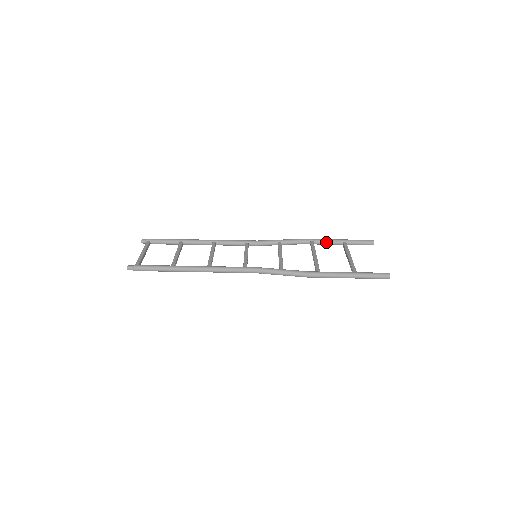
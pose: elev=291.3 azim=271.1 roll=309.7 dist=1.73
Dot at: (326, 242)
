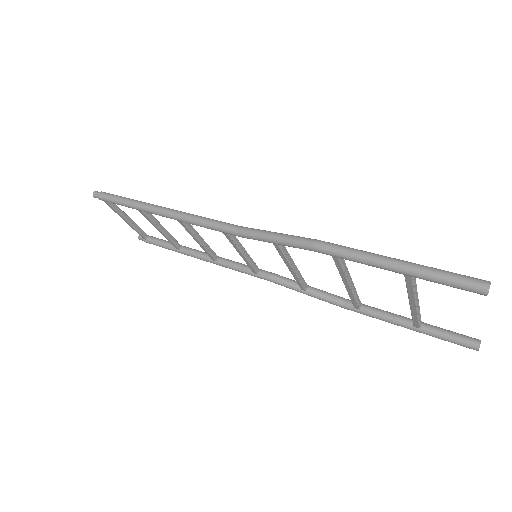
Dot at: (383, 312)
